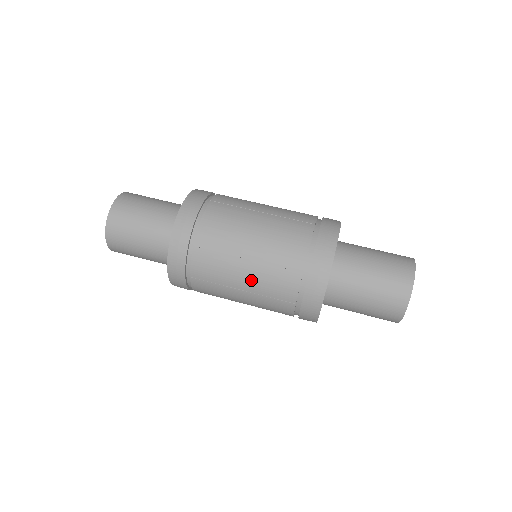
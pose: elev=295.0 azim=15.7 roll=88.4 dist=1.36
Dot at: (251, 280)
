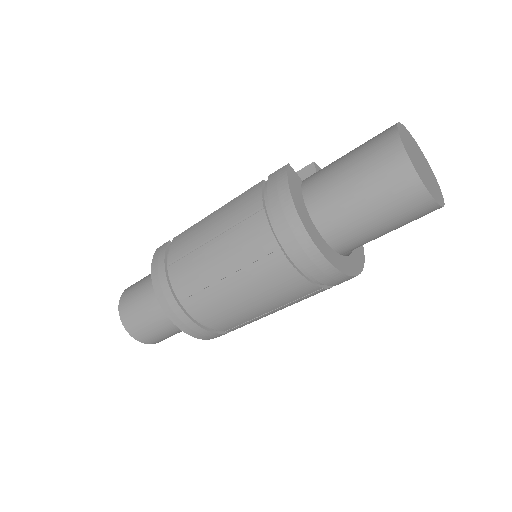
Dot at: (266, 305)
